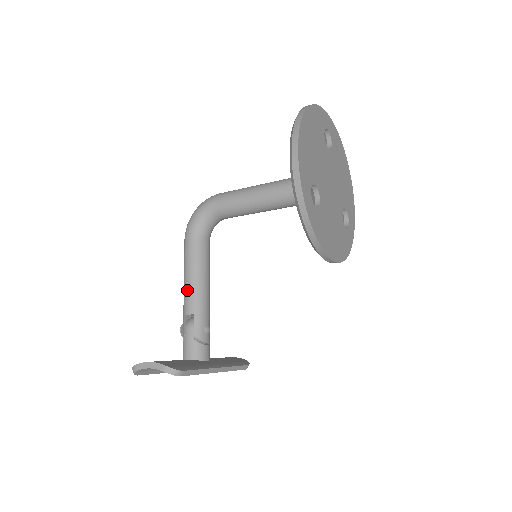
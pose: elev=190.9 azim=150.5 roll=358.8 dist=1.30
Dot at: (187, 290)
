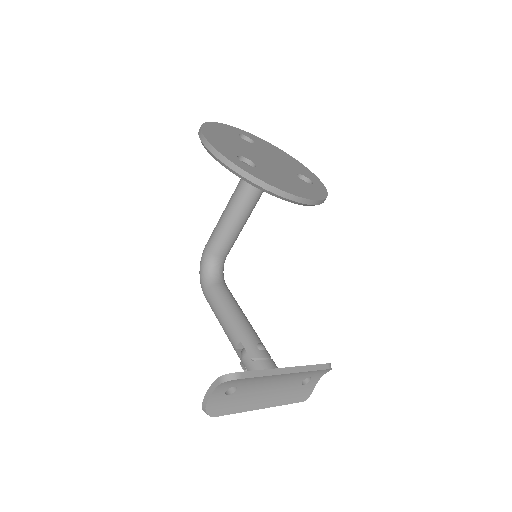
Dot at: (225, 328)
